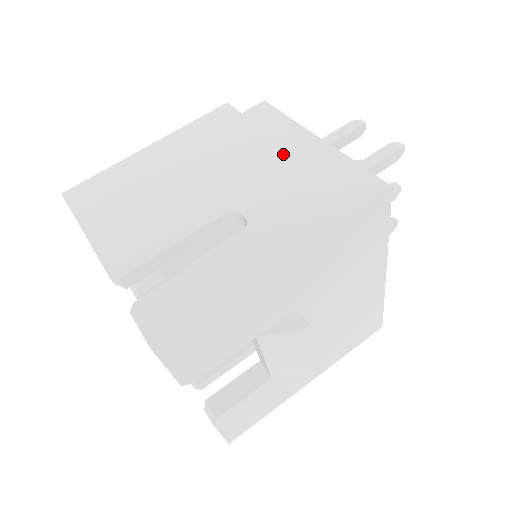
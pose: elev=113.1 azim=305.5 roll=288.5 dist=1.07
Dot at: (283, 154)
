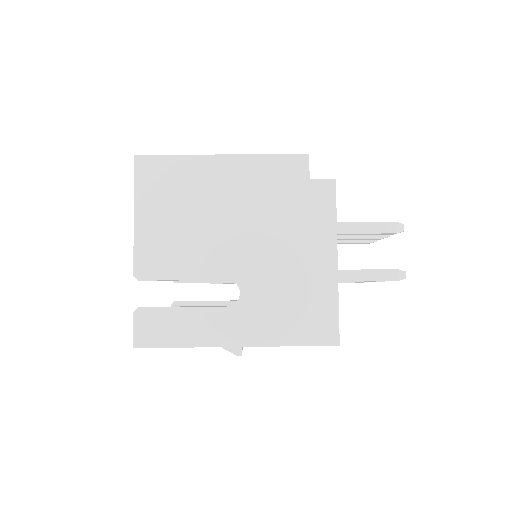
Dot at: (303, 256)
